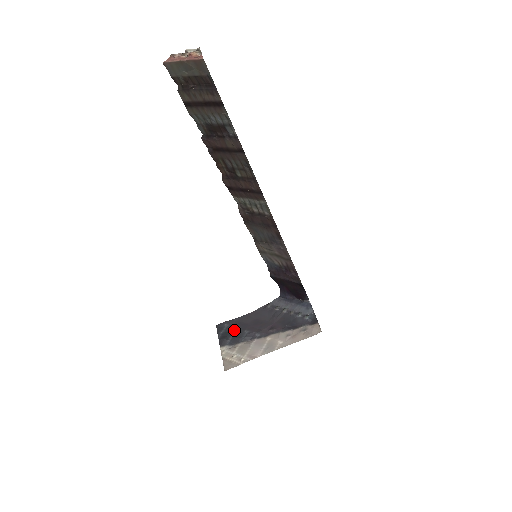
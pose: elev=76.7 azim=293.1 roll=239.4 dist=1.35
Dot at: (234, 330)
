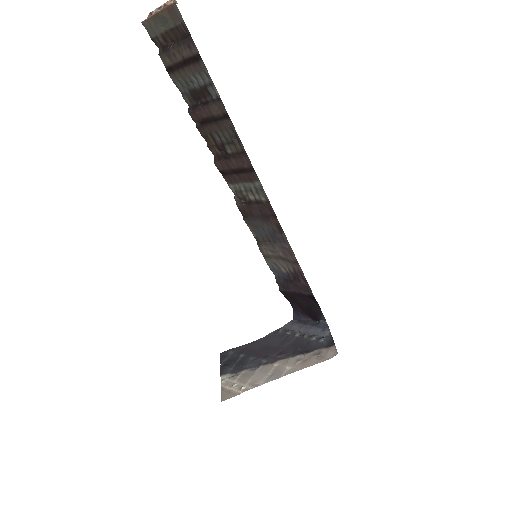
Dot at: (239, 357)
